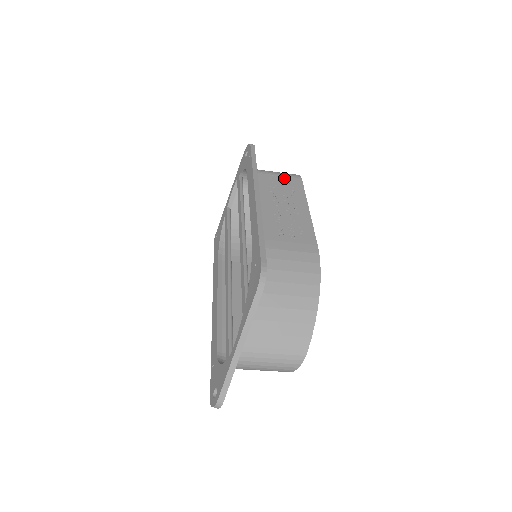
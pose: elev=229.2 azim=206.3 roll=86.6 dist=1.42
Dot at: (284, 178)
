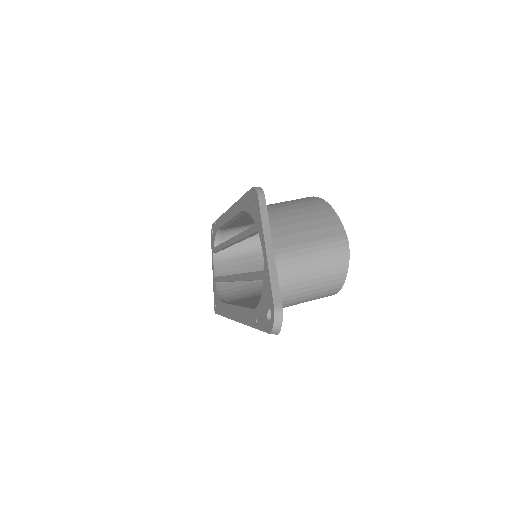
Dot at: occluded
